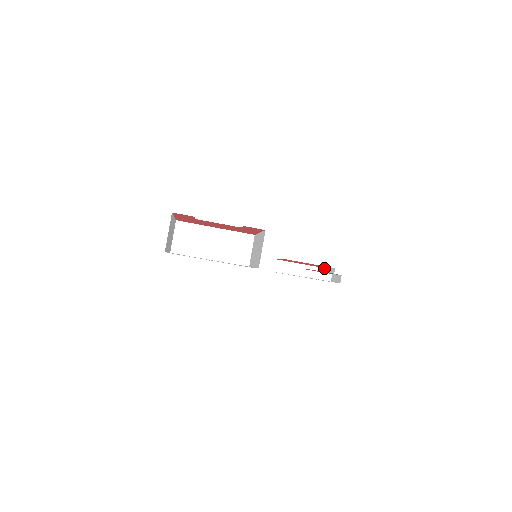
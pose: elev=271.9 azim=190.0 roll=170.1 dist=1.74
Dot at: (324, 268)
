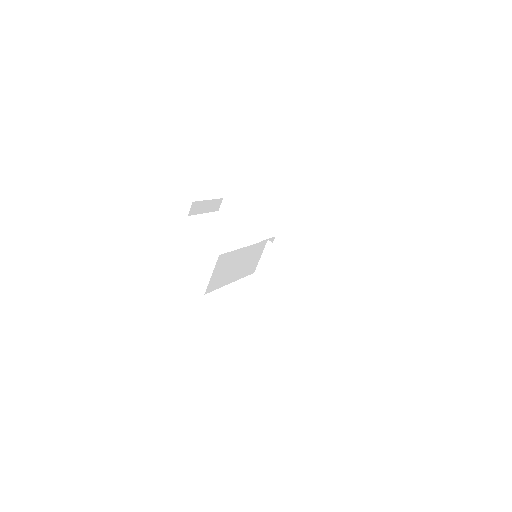
Dot at: (235, 205)
